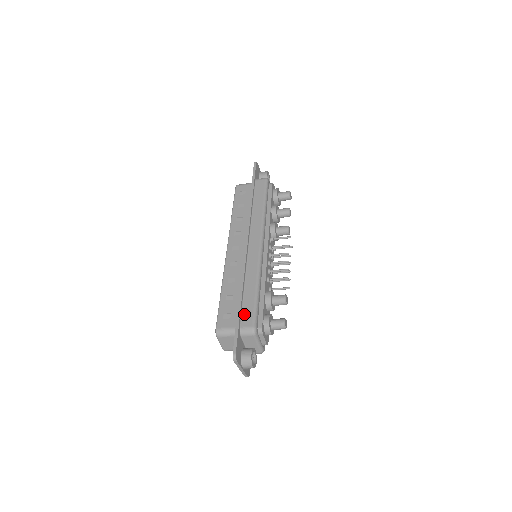
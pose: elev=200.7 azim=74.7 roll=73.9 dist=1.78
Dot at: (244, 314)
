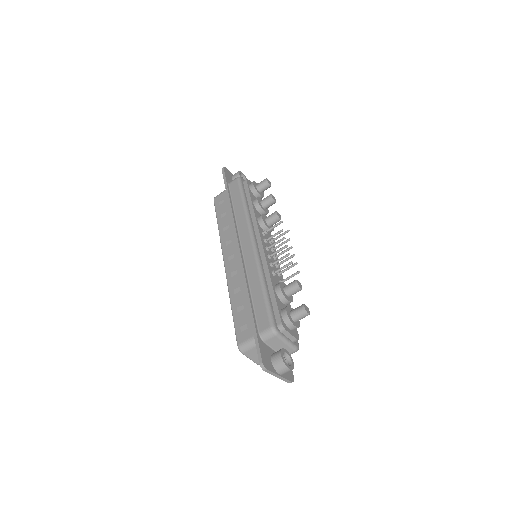
Dot at: (258, 318)
